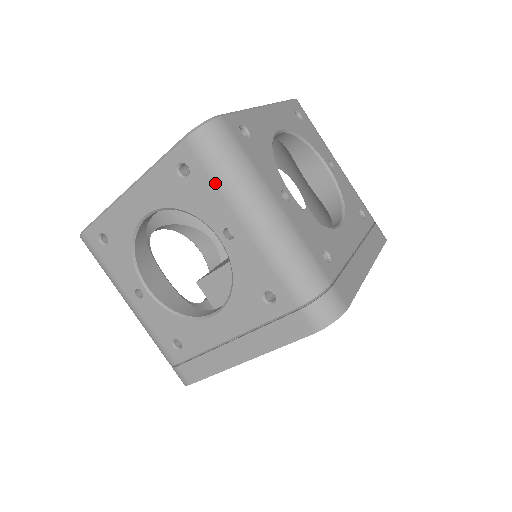
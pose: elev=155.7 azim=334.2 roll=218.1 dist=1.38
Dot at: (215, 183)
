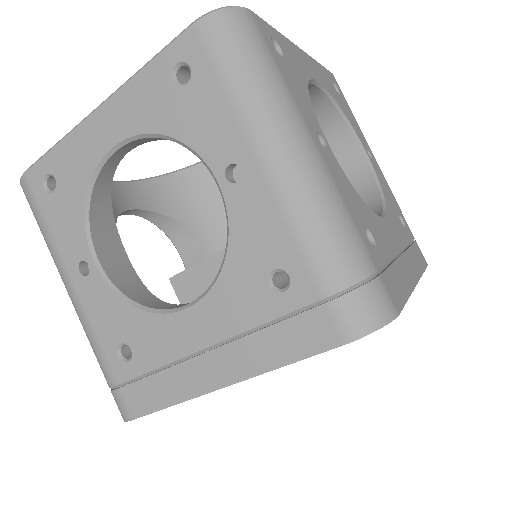
Dot at: (226, 92)
